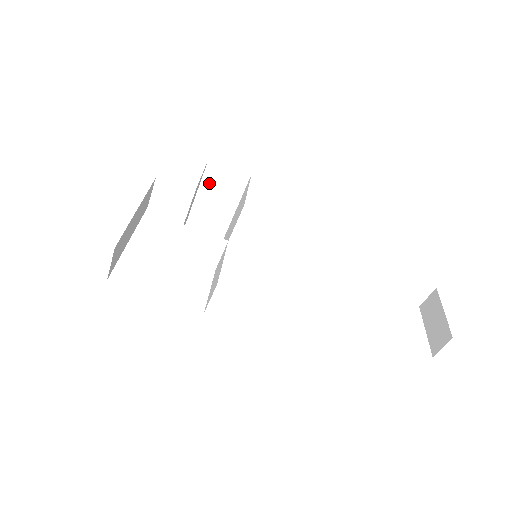
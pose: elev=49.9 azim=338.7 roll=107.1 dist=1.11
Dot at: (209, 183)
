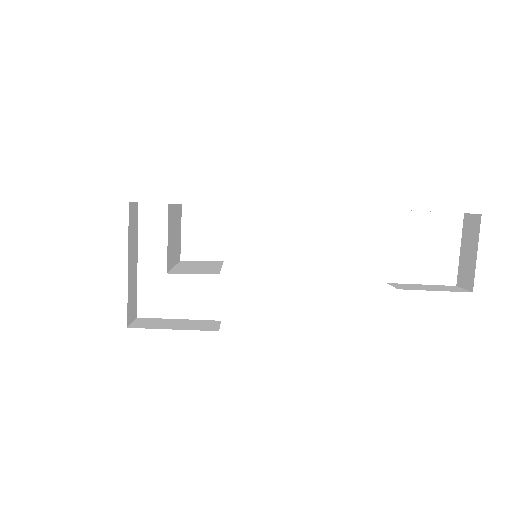
Dot at: occluded
